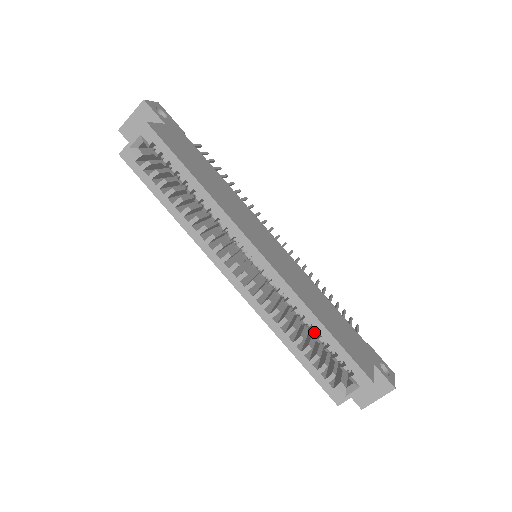
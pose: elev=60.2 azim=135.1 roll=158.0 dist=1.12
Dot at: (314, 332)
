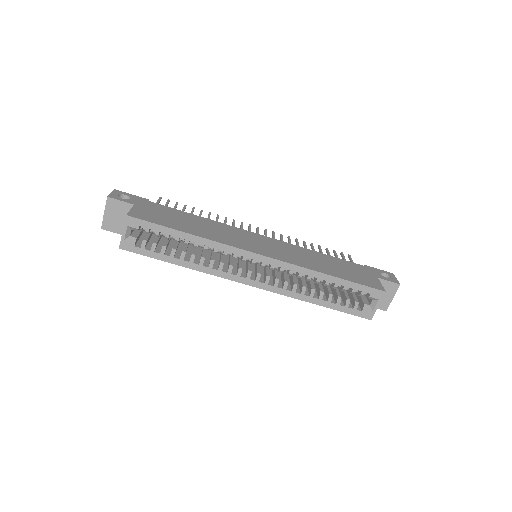
Dot at: (328, 284)
